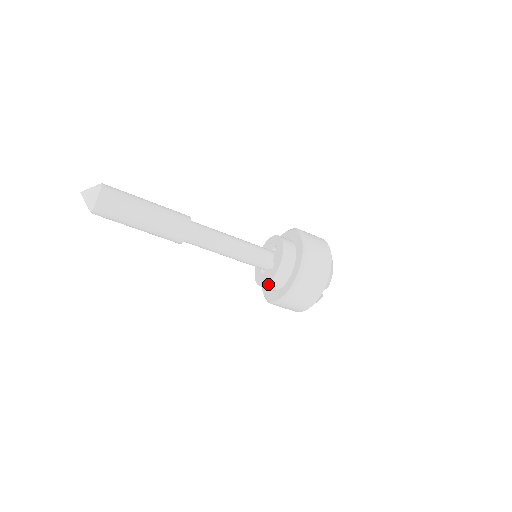
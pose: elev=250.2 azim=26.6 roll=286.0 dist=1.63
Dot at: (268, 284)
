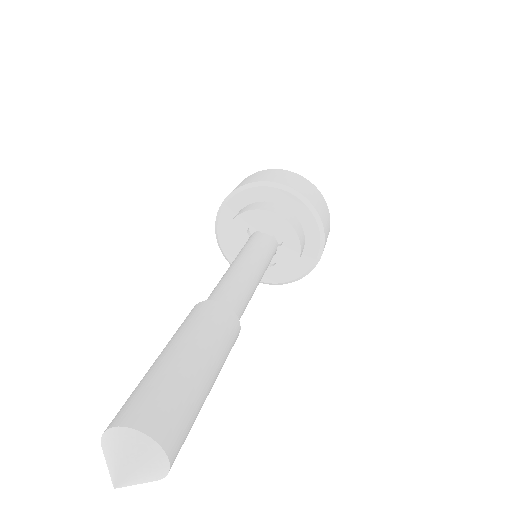
Dot at: occluded
